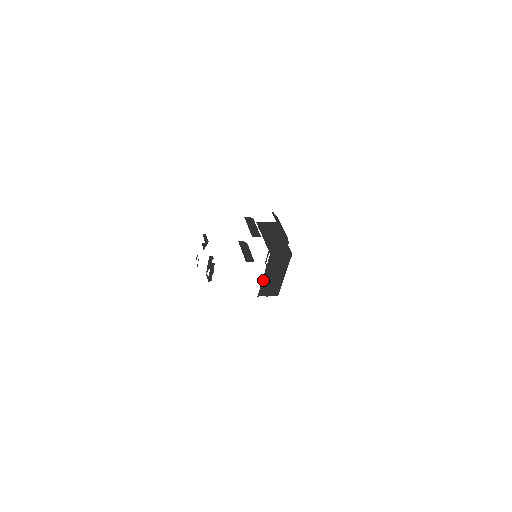
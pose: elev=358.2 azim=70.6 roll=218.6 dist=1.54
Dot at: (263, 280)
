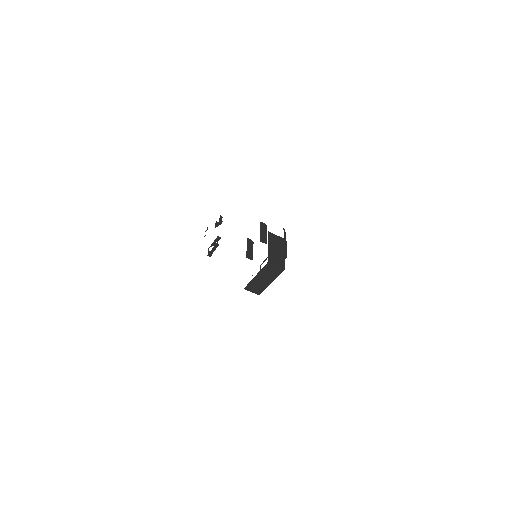
Dot at: (253, 279)
